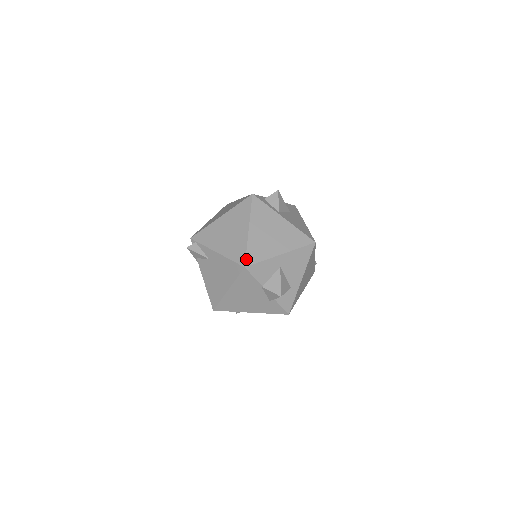
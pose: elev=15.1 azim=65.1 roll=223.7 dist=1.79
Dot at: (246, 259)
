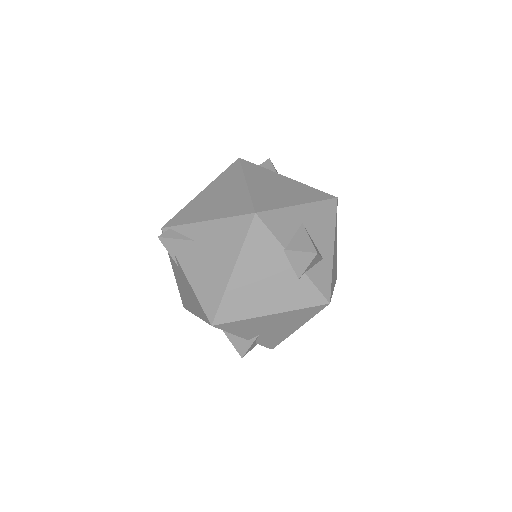
Dot at: (254, 206)
